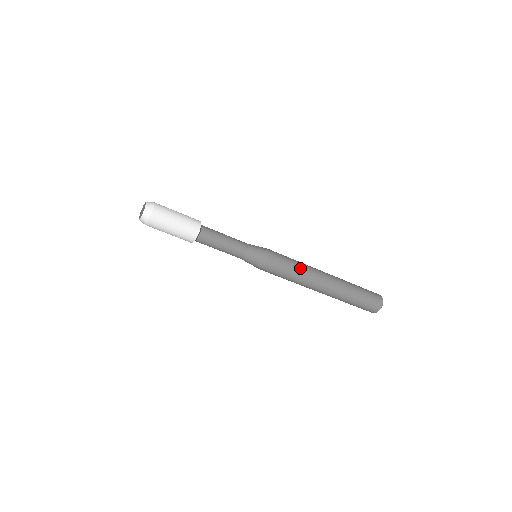
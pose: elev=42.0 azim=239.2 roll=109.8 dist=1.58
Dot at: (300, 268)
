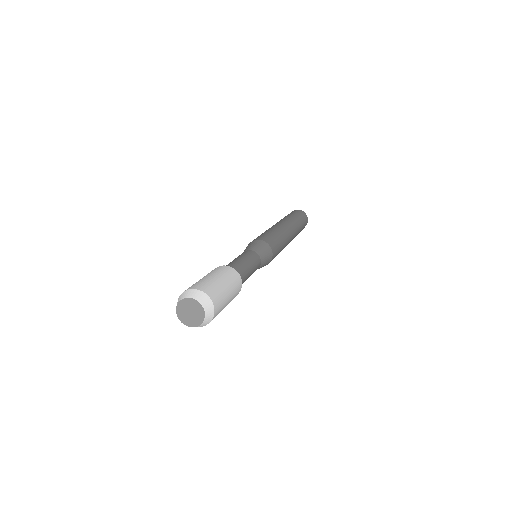
Dot at: occluded
